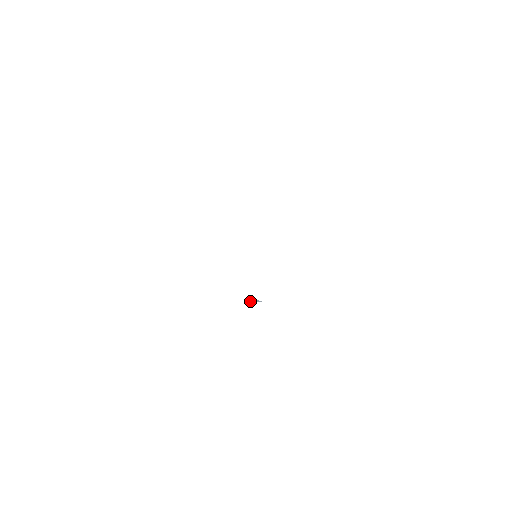
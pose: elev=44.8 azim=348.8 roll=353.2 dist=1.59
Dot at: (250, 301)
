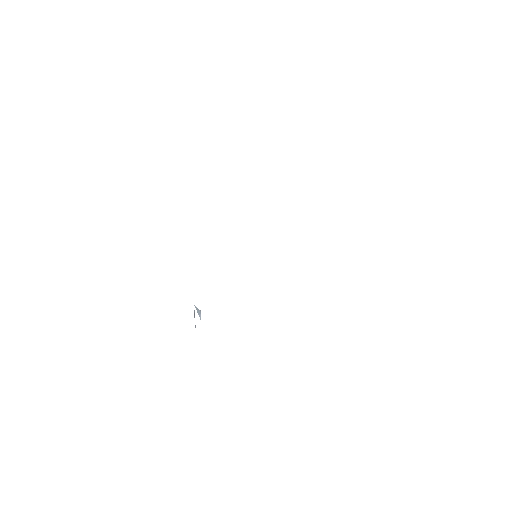
Dot at: (195, 307)
